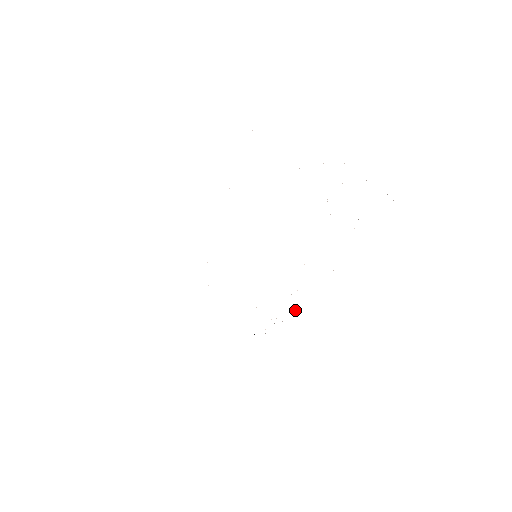
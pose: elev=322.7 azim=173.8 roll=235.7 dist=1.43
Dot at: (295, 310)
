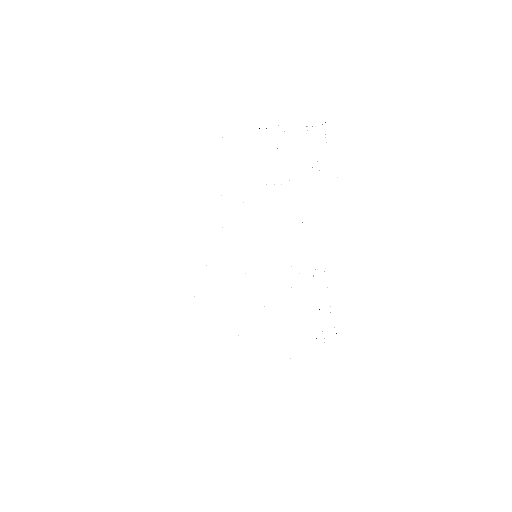
Dot at: occluded
